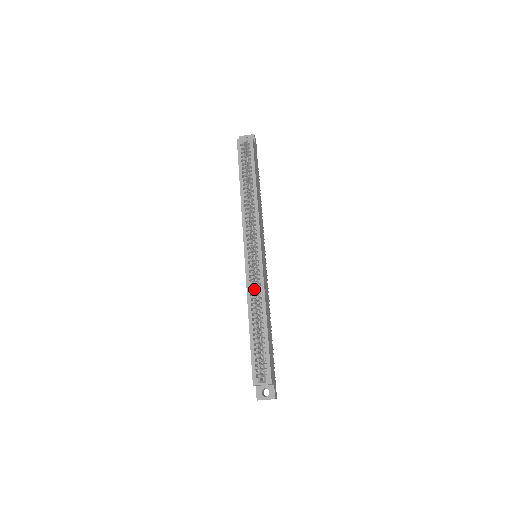
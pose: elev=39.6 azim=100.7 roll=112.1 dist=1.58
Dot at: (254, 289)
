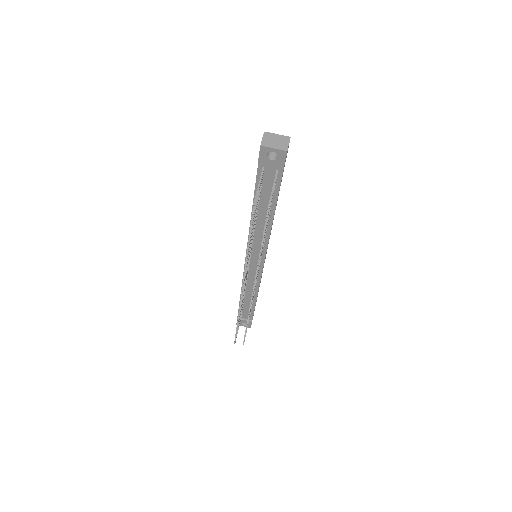
Dot at: occluded
